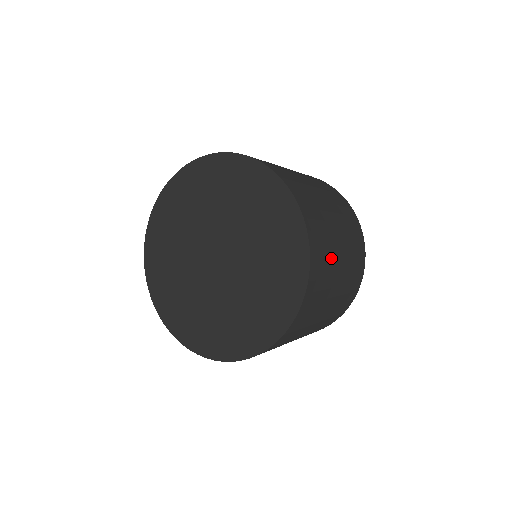
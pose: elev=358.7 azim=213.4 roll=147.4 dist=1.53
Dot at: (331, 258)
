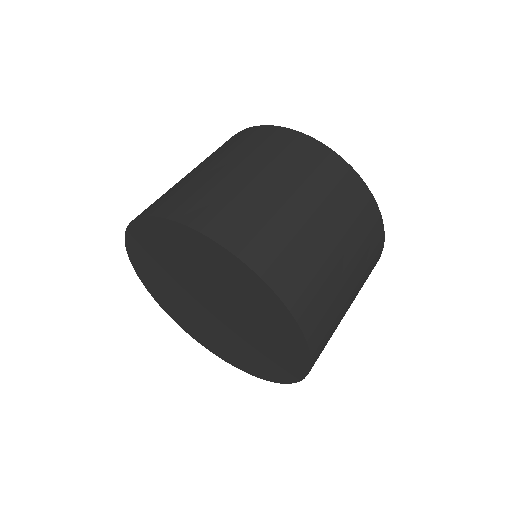
Dot at: (335, 301)
